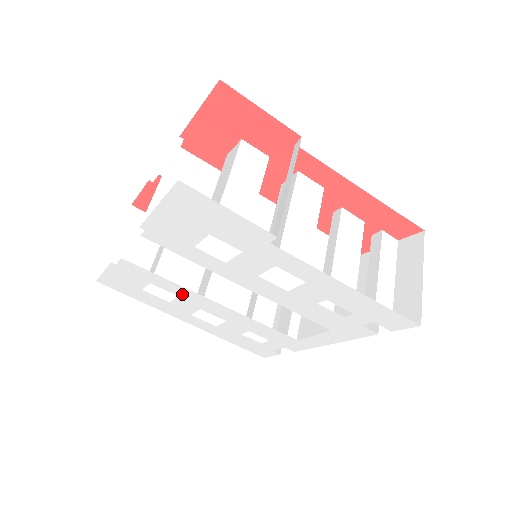
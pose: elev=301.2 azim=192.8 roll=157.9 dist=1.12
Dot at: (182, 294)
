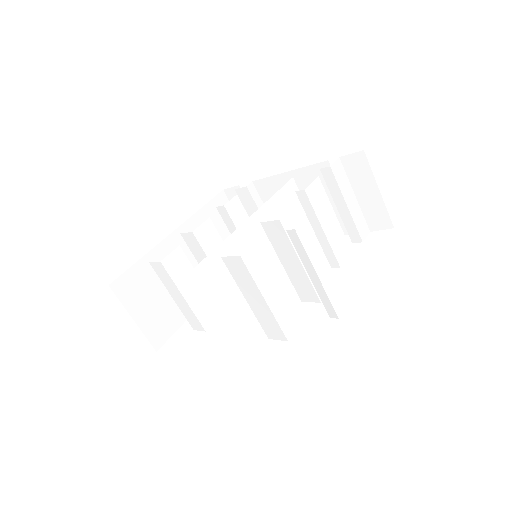
Dot at: occluded
